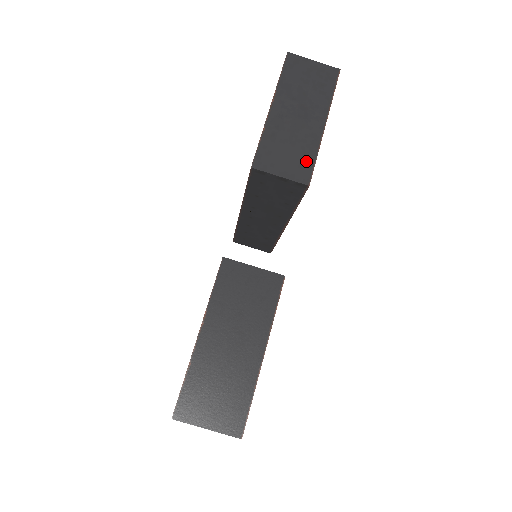
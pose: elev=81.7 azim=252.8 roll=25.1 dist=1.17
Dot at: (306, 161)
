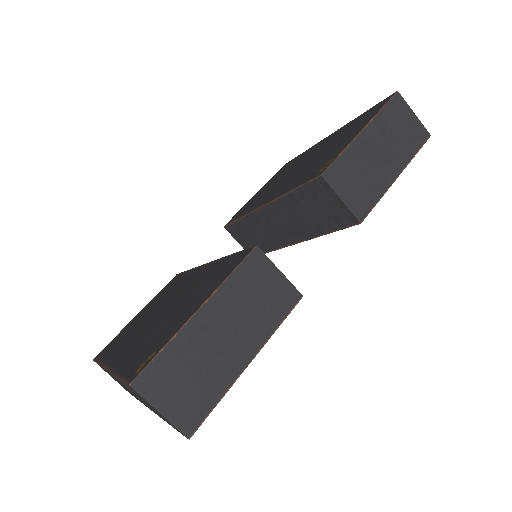
Dot at: (369, 199)
